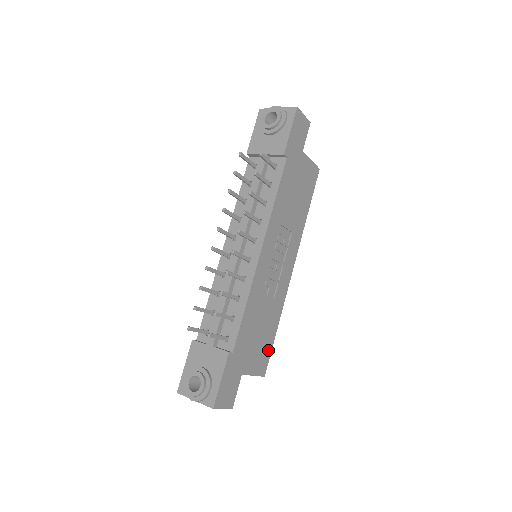
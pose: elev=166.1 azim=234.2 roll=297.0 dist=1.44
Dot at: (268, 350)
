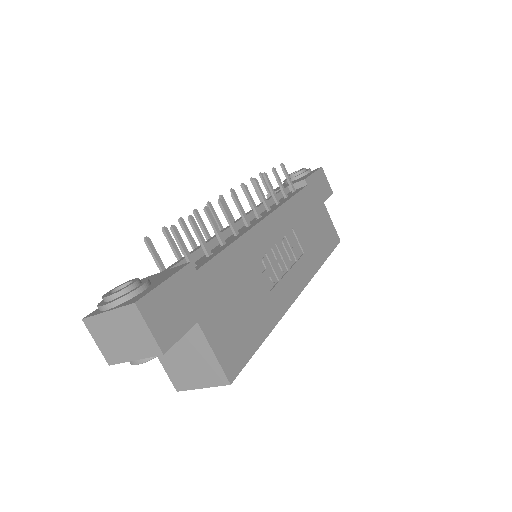
Dot at: (246, 349)
